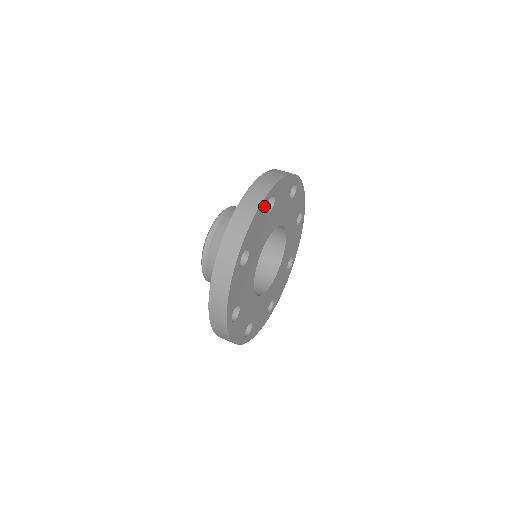
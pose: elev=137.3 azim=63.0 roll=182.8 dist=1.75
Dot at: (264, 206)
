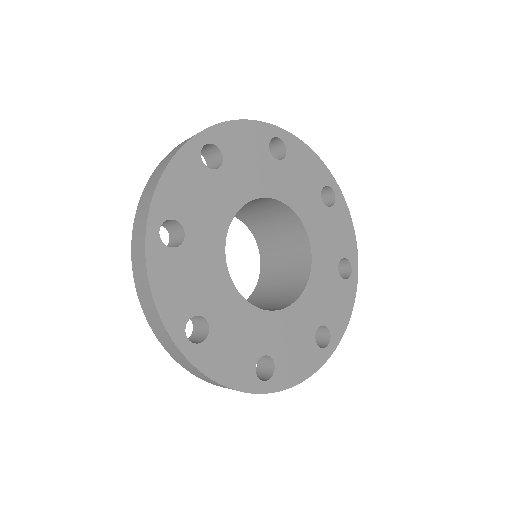
Dot at: (324, 177)
